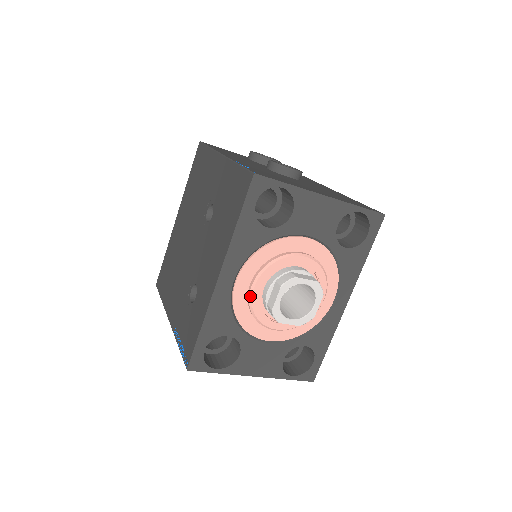
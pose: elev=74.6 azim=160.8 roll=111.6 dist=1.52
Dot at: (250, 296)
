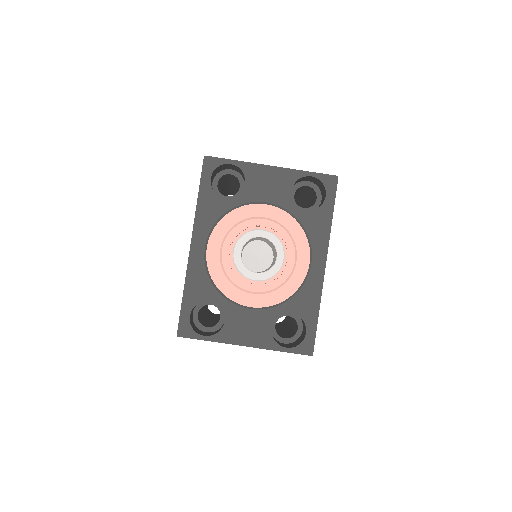
Dot at: (220, 259)
